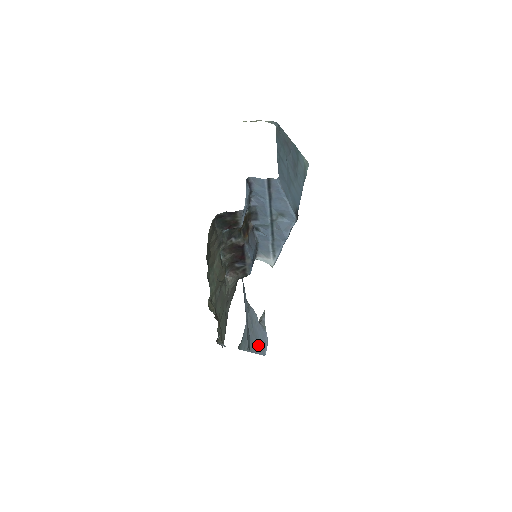
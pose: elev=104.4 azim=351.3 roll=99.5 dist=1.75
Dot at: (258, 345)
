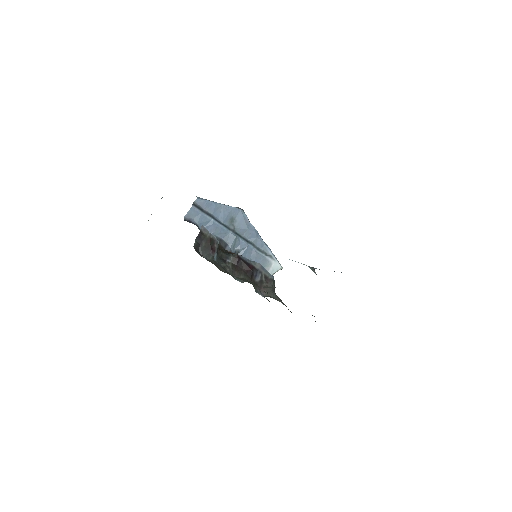
Dot at: occluded
